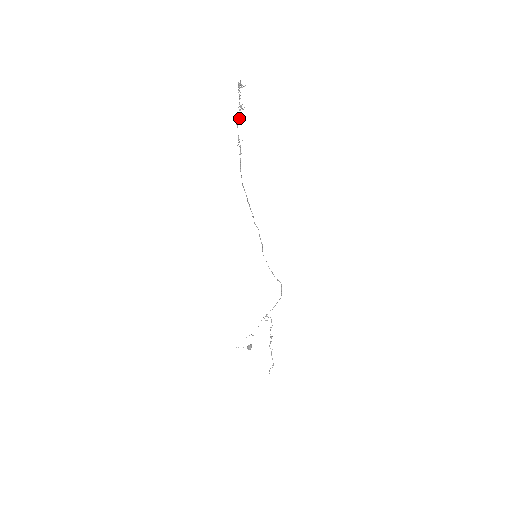
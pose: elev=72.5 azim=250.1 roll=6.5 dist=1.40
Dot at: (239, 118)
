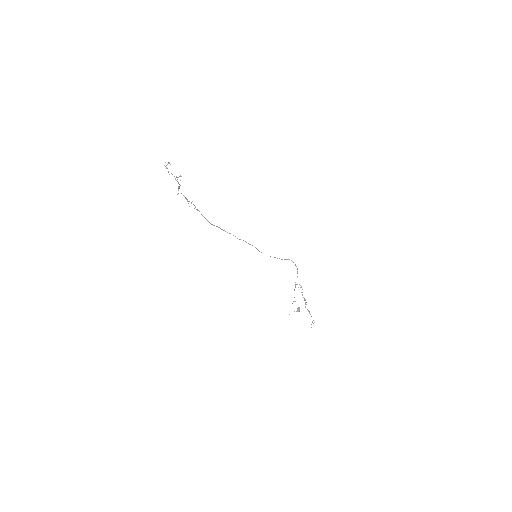
Dot at: (179, 187)
